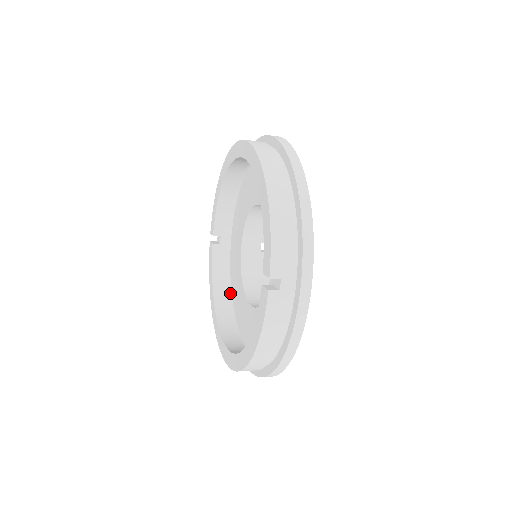
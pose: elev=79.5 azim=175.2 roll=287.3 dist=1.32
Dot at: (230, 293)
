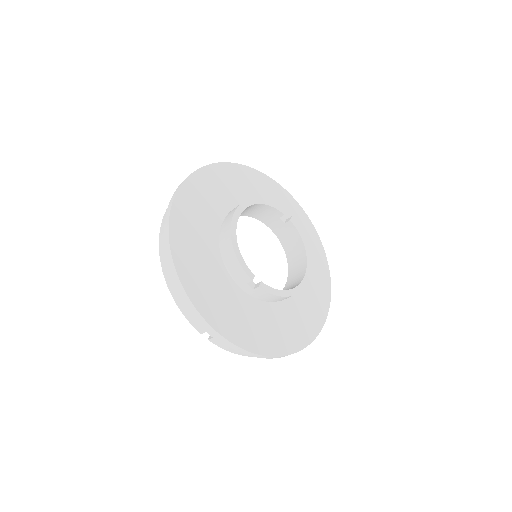
Dot at: occluded
